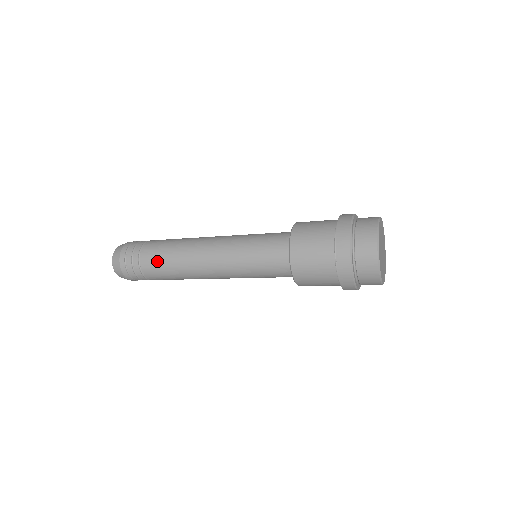
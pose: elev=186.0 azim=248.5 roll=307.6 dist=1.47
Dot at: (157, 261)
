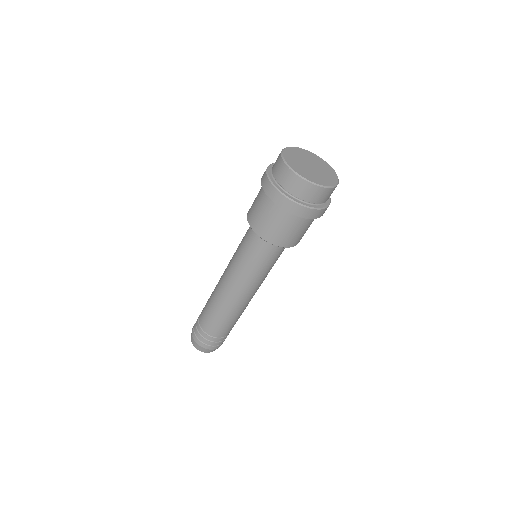
Dot at: occluded
